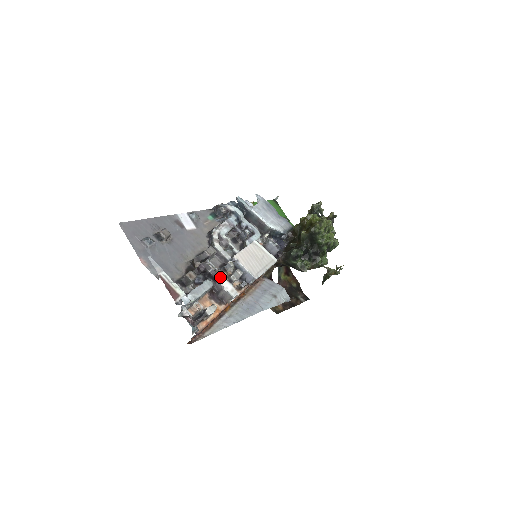
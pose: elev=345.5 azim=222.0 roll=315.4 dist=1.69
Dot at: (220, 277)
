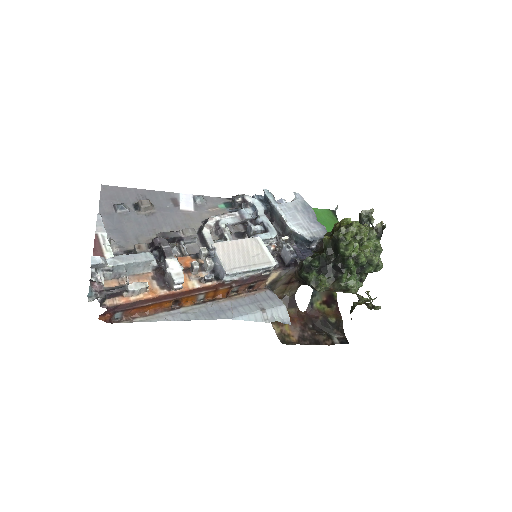
Dot at: (172, 256)
